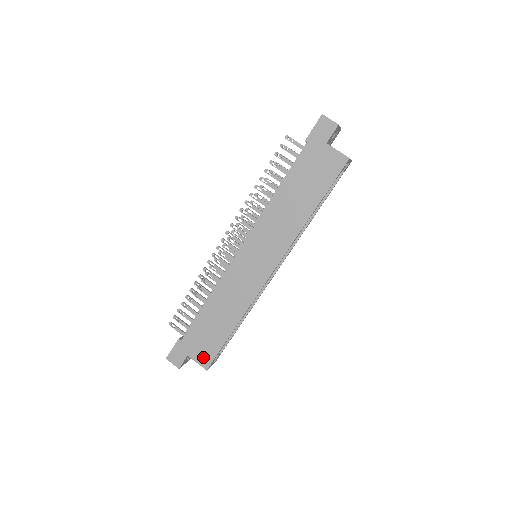
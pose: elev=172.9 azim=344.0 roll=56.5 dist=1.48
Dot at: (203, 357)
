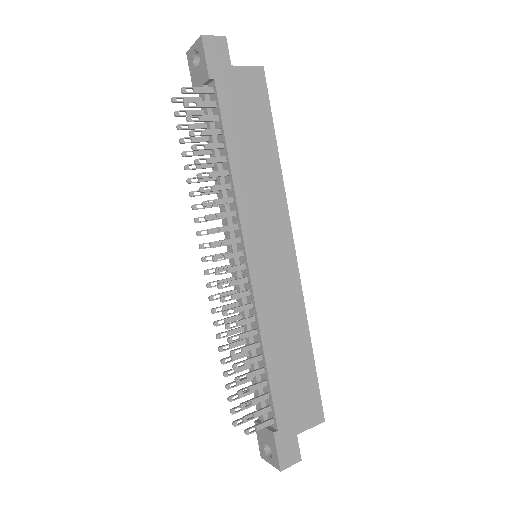
Dot at: (311, 414)
